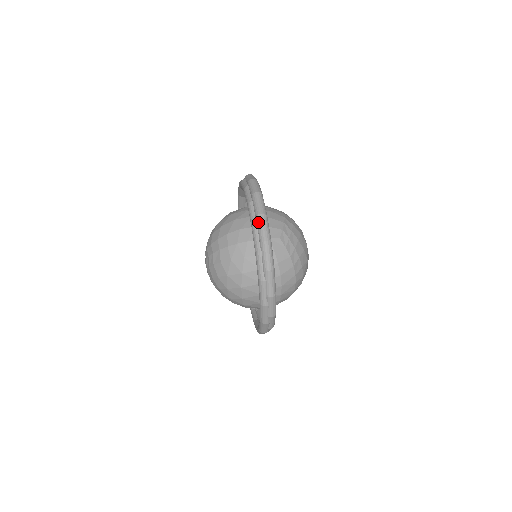
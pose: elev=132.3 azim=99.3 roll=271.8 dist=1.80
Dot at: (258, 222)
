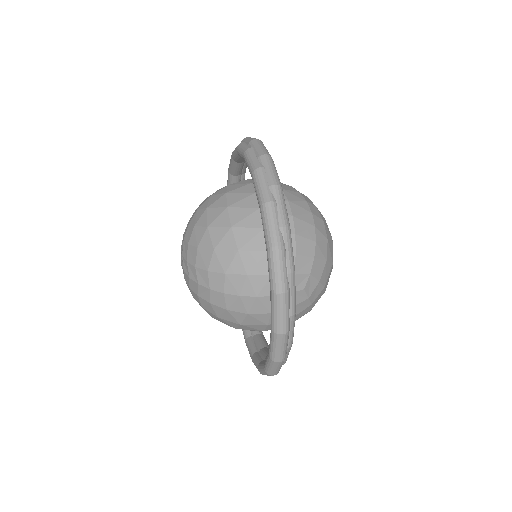
Dot at: occluded
